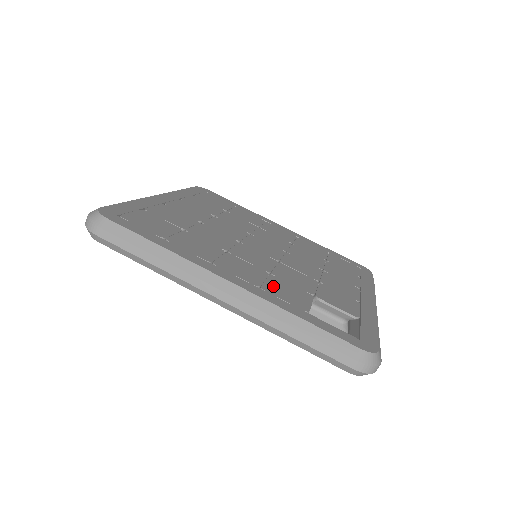
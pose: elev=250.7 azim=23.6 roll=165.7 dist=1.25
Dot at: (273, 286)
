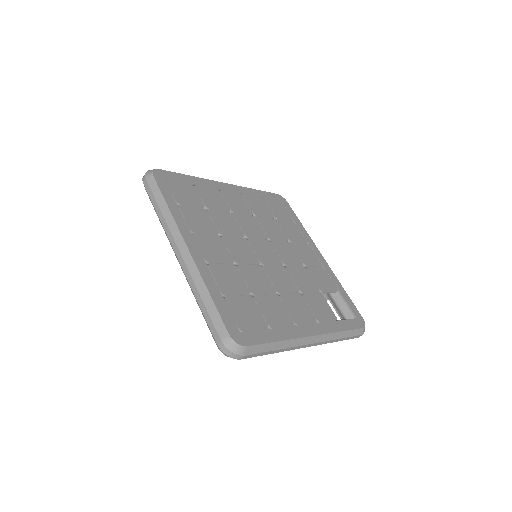
Dot at: (315, 310)
